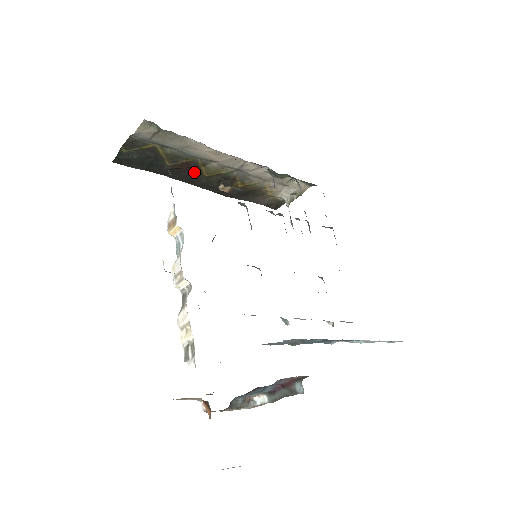
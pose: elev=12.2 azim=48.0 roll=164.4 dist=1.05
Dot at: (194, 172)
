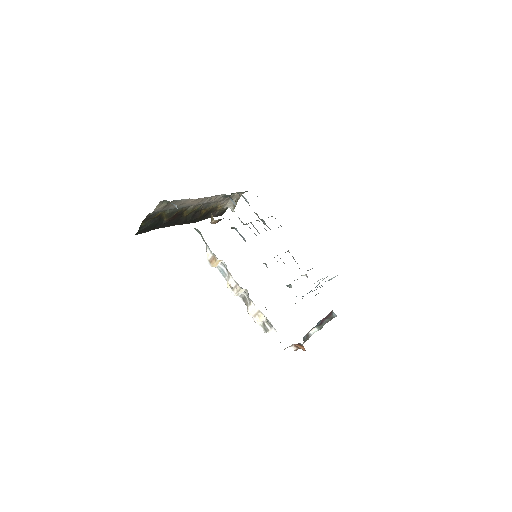
Dot at: (179, 217)
